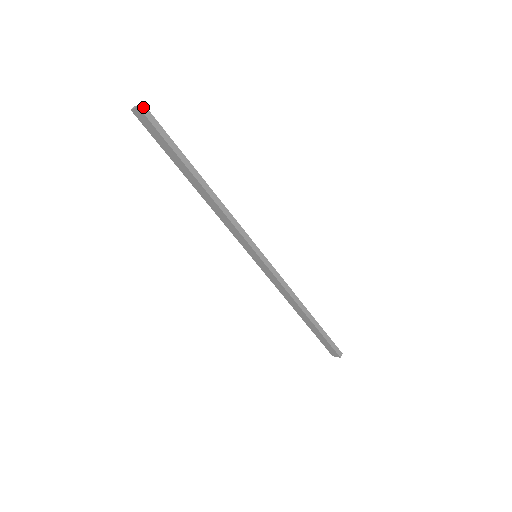
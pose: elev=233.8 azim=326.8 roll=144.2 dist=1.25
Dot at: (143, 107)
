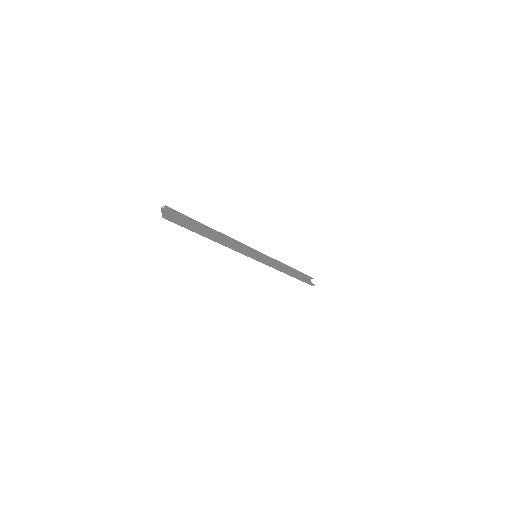
Dot at: (167, 217)
